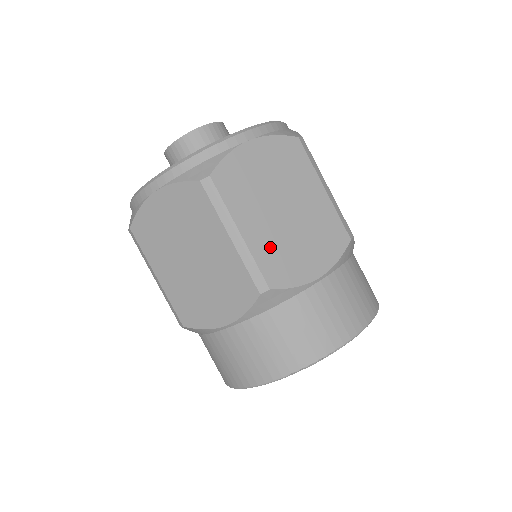
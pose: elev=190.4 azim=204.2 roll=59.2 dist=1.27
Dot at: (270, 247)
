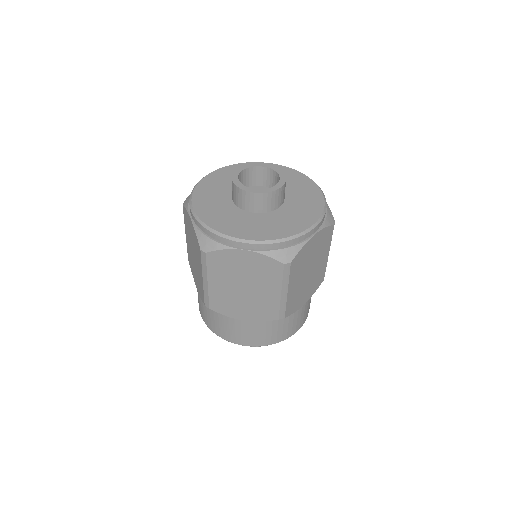
Dot at: (295, 295)
